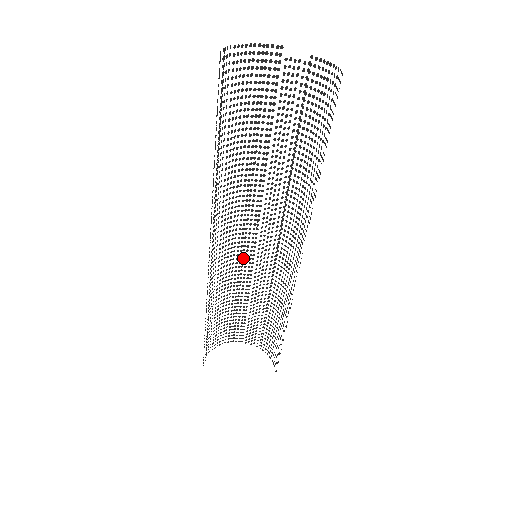
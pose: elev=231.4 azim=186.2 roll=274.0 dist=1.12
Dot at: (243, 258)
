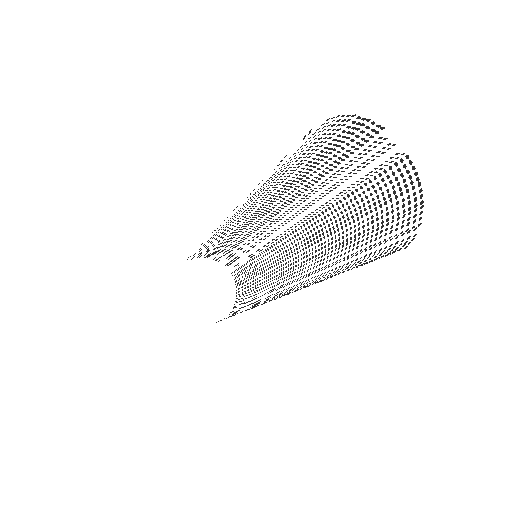
Dot at: occluded
